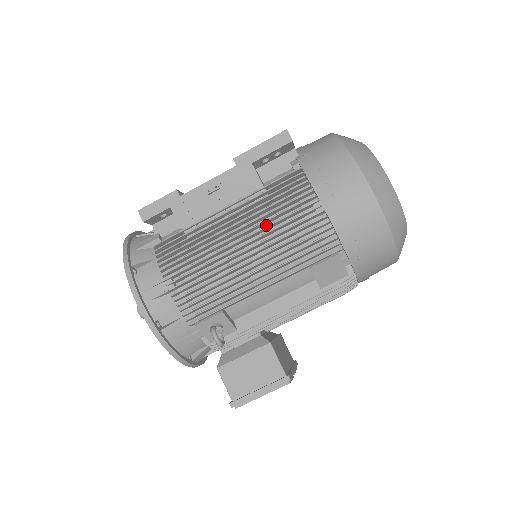
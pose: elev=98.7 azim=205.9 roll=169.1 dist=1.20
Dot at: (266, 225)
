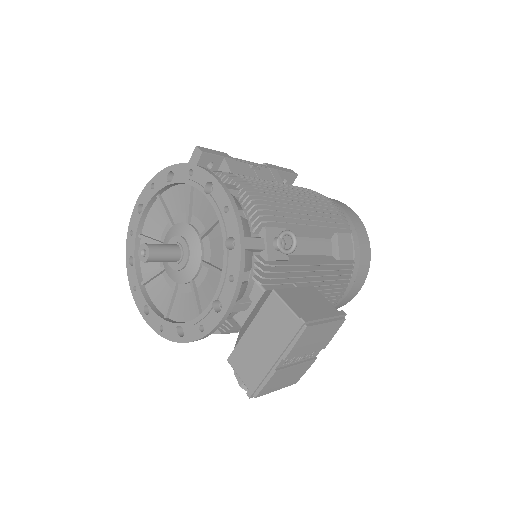
Dot at: occluded
